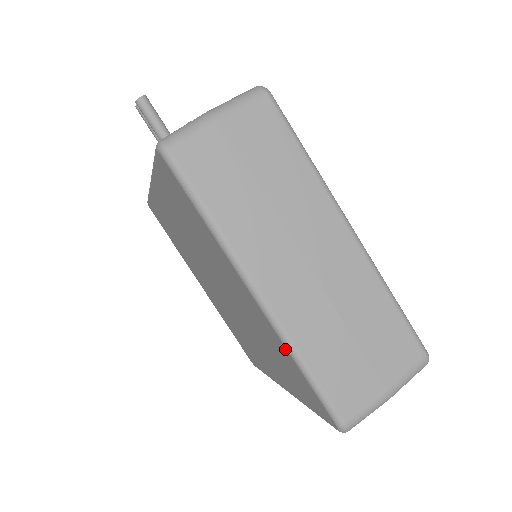
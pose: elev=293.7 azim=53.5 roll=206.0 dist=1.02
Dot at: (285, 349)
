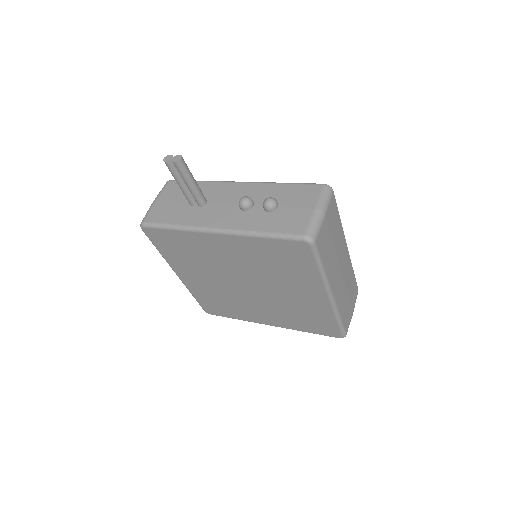
Dot at: (332, 314)
